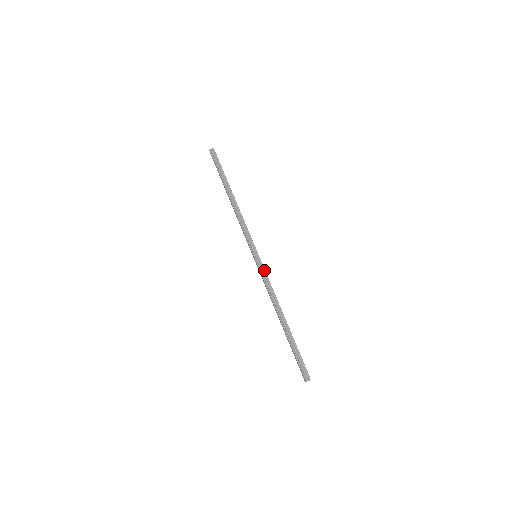
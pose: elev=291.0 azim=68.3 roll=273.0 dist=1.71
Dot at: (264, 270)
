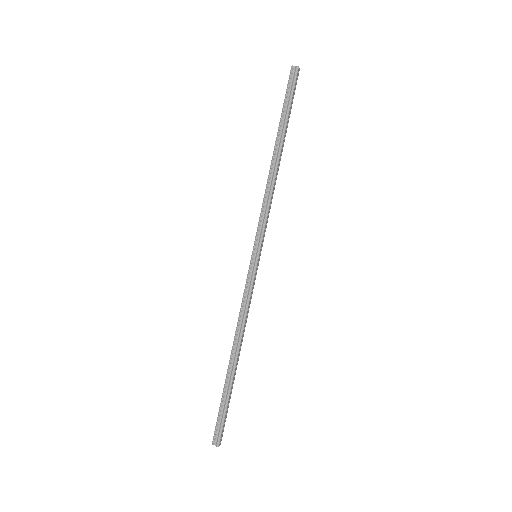
Dot at: (252, 282)
